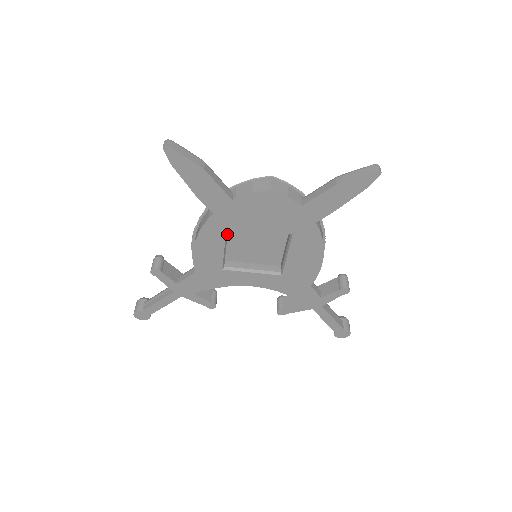
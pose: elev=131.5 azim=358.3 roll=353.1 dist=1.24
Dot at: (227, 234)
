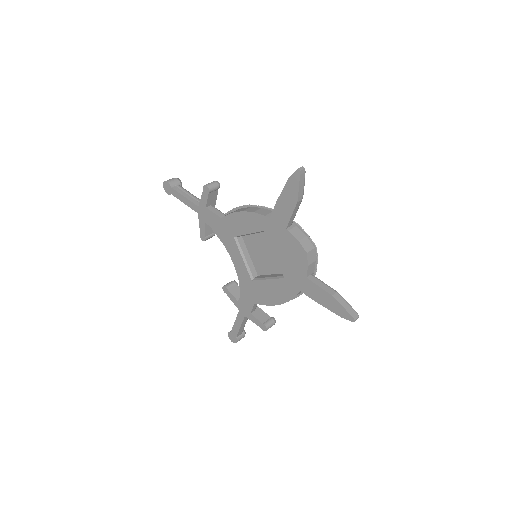
Dot at: occluded
